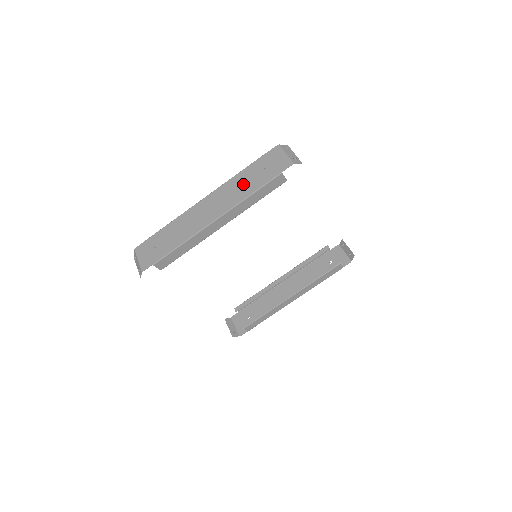
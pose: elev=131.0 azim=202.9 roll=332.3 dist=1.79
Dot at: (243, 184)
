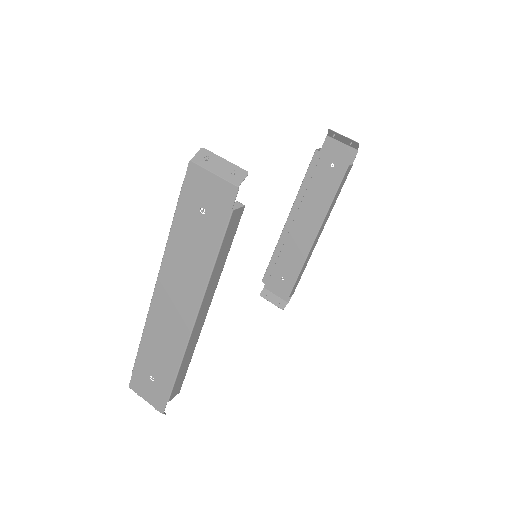
Dot at: (190, 252)
